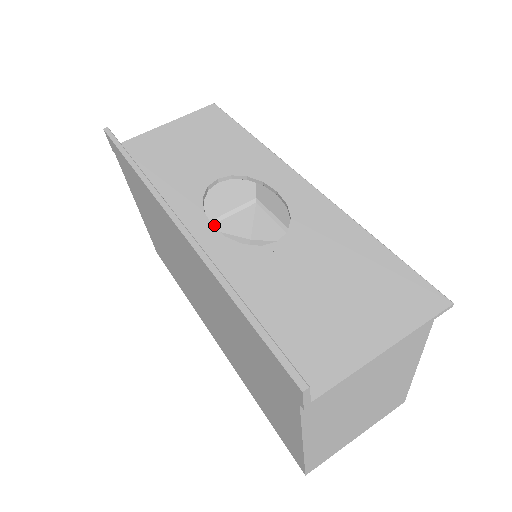
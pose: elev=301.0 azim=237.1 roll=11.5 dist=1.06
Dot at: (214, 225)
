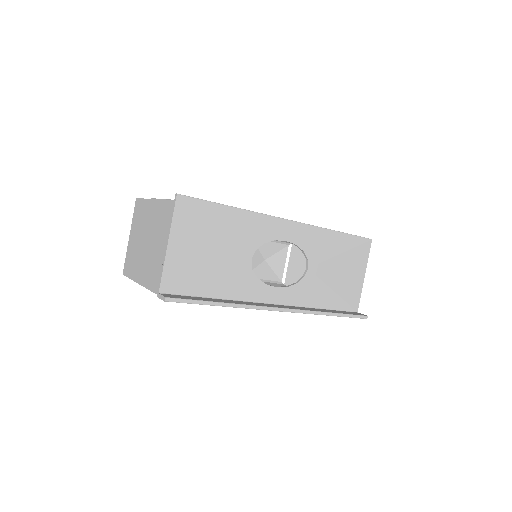
Dot at: occluded
